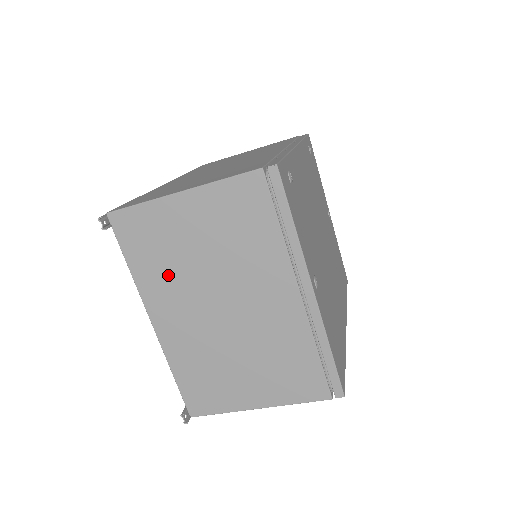
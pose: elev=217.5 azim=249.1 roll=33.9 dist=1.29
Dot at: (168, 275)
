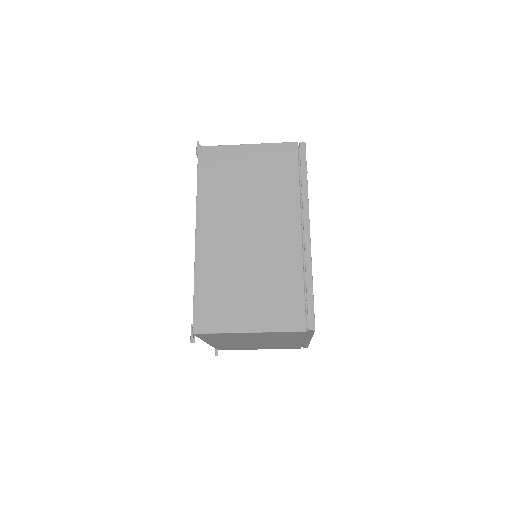
Dot at: occluded
